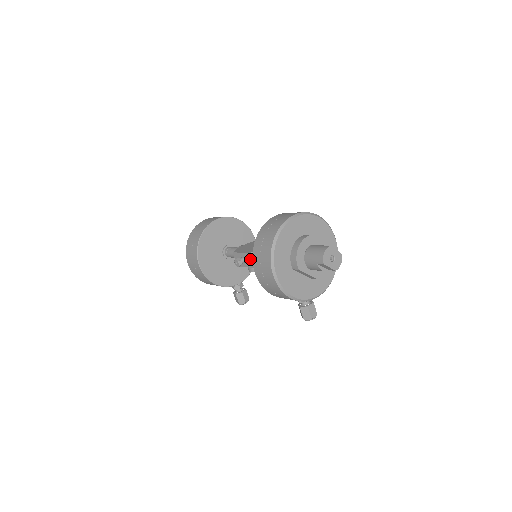
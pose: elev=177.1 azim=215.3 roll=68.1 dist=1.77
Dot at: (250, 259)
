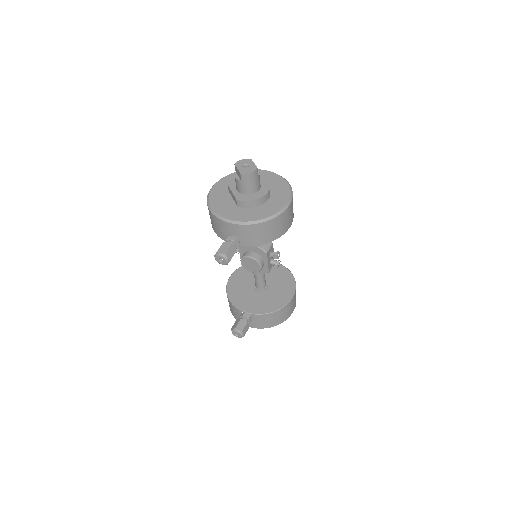
Dot at: occluded
